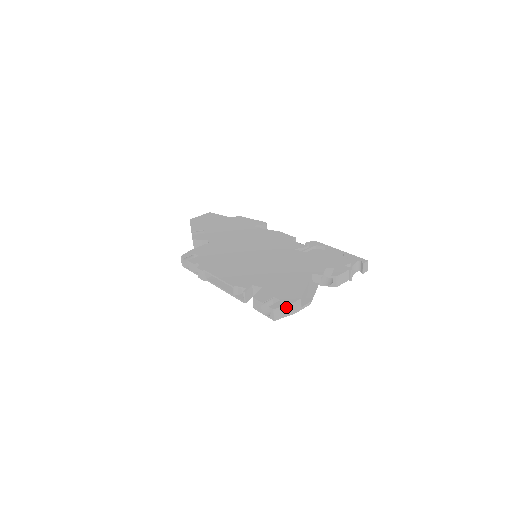
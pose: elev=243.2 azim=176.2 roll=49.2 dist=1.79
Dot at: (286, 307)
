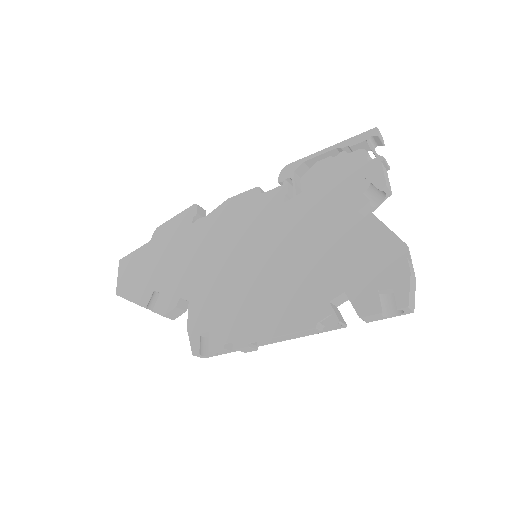
Dot at: (410, 286)
